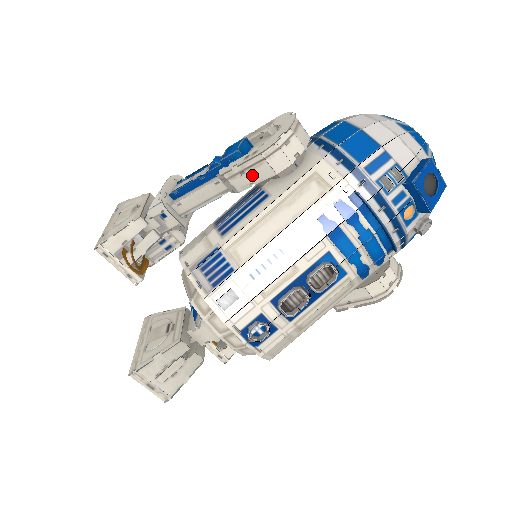
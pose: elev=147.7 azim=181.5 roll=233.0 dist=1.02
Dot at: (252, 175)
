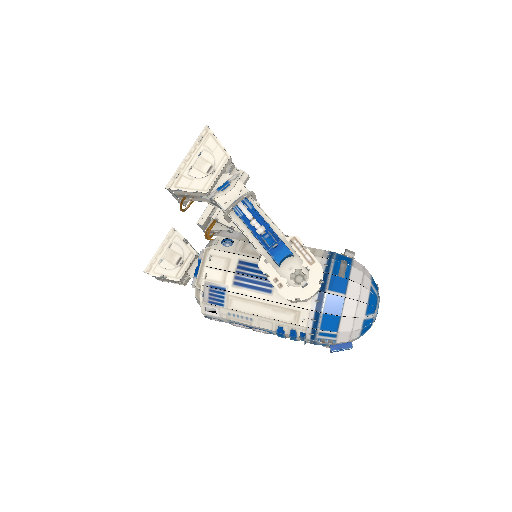
Dot at: occluded
